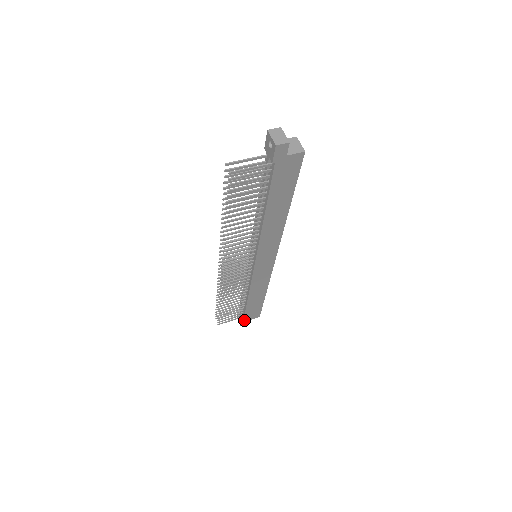
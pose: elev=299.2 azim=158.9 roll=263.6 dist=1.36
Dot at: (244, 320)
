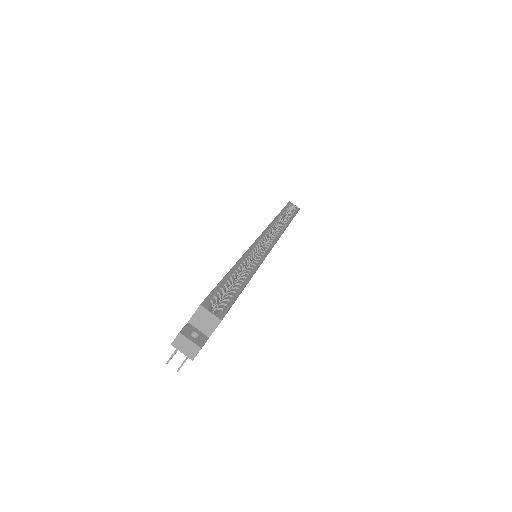
Dot at: occluded
